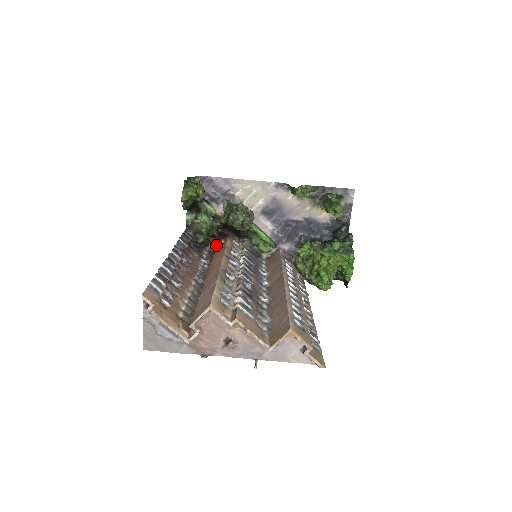
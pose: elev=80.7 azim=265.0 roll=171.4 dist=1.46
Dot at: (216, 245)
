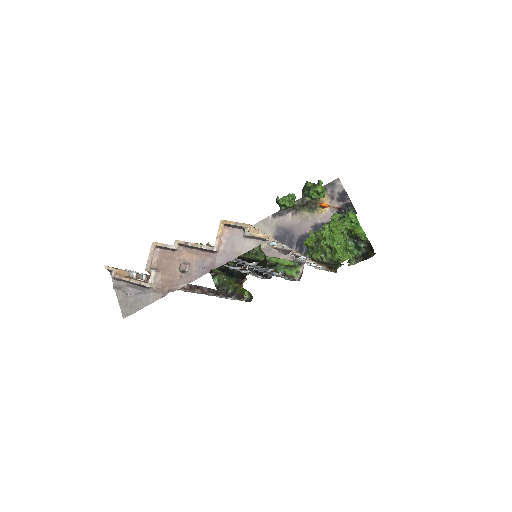
Dot at: (241, 285)
